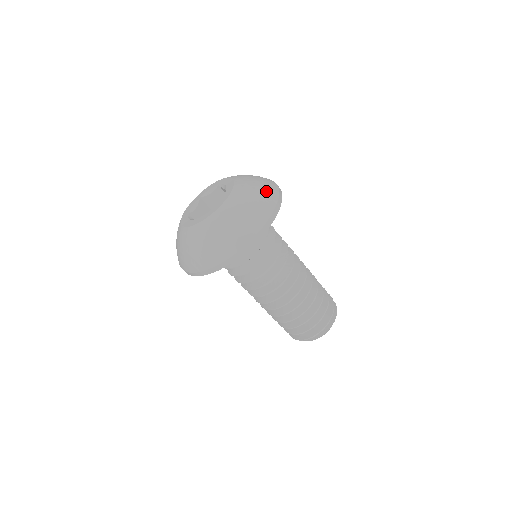
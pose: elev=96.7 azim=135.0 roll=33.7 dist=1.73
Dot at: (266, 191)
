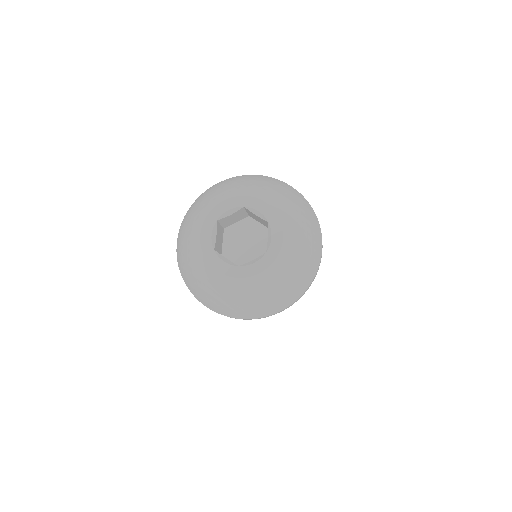
Dot at: (311, 220)
